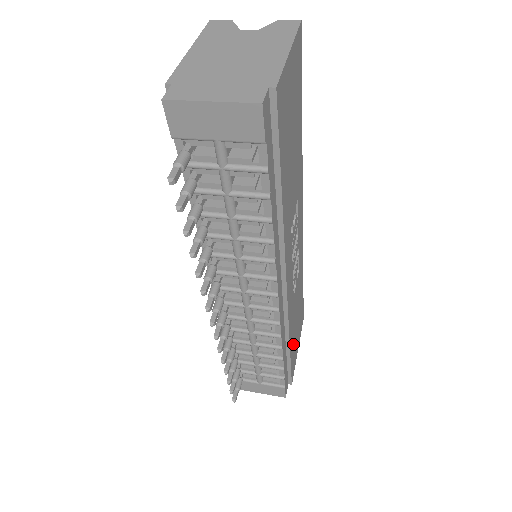
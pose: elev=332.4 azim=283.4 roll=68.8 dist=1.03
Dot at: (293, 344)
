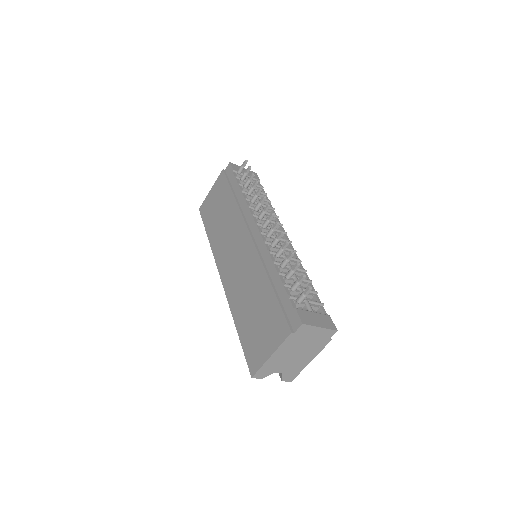
Dot at: occluded
